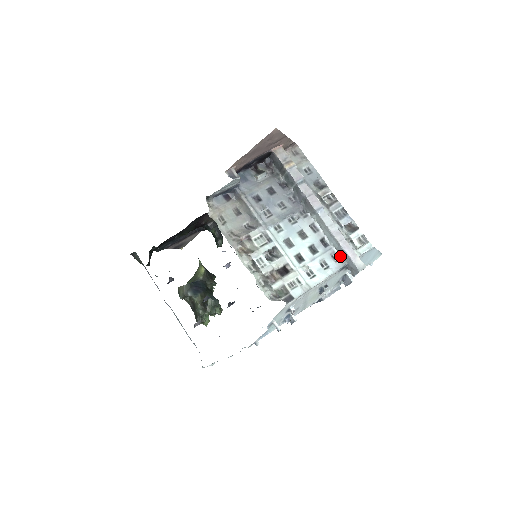
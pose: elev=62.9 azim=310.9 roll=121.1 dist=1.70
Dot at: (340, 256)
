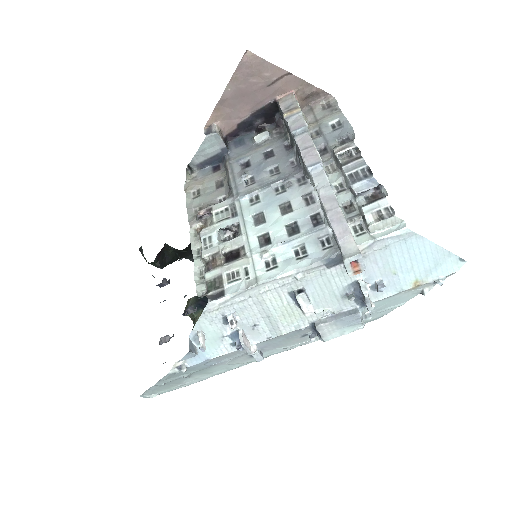
Dot at: (333, 240)
